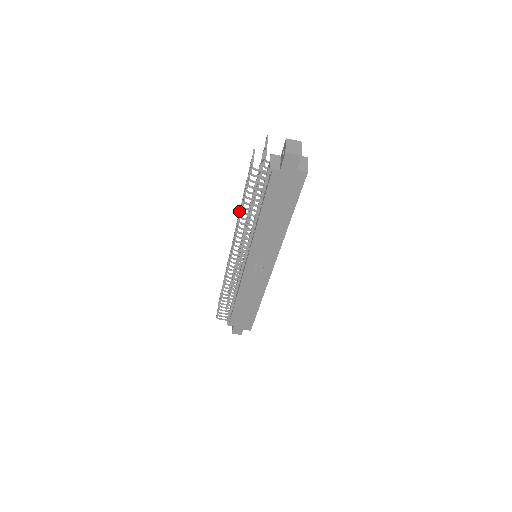
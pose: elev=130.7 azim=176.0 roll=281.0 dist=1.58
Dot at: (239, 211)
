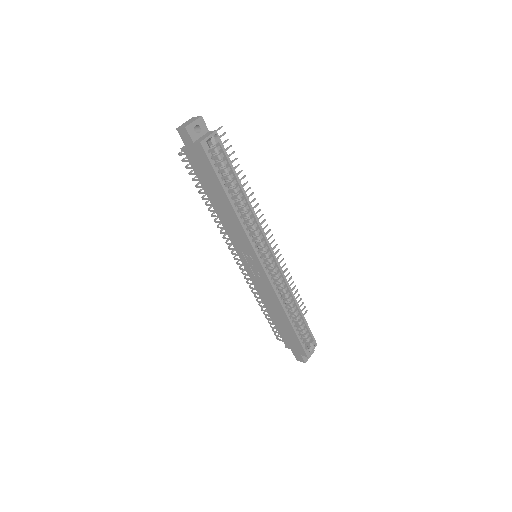
Dot at: occluded
